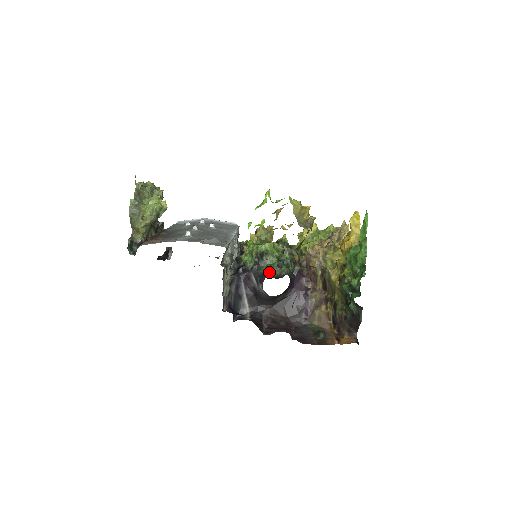
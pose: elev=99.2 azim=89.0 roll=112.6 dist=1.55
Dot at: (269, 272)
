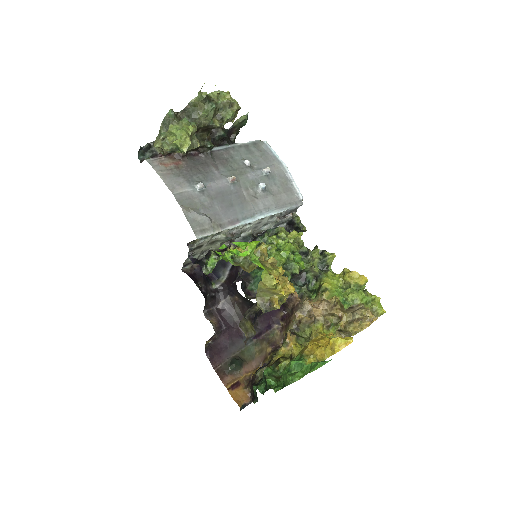
Dot at: (253, 279)
